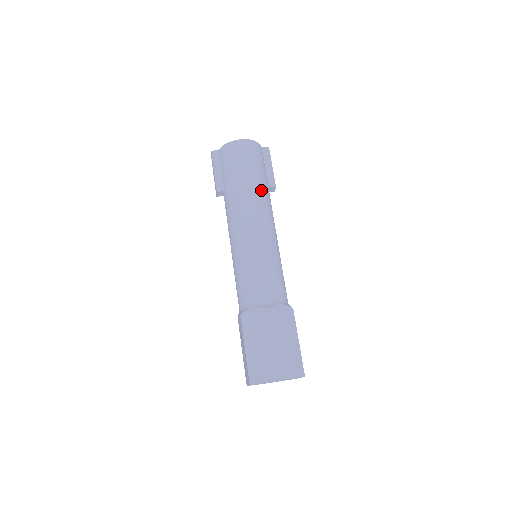
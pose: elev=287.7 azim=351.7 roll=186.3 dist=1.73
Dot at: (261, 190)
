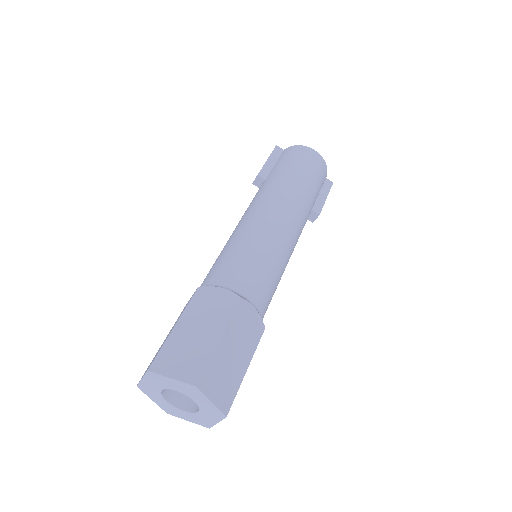
Dot at: (306, 199)
